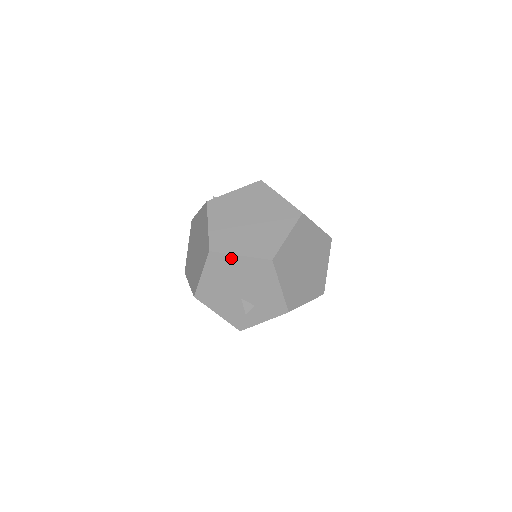
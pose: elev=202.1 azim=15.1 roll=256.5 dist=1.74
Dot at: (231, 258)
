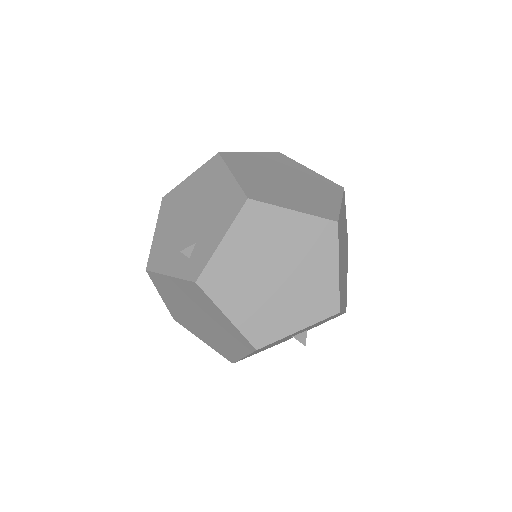
Dot at: (285, 337)
